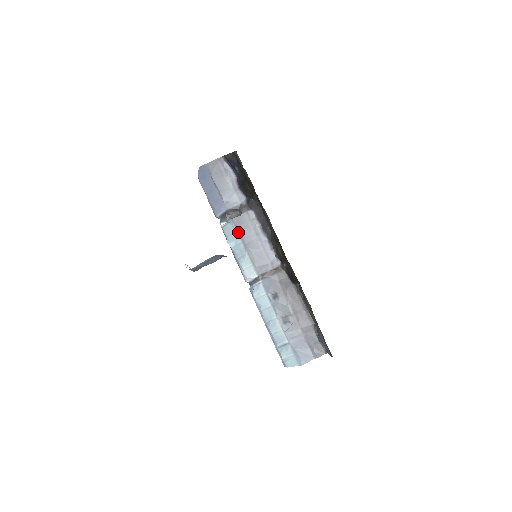
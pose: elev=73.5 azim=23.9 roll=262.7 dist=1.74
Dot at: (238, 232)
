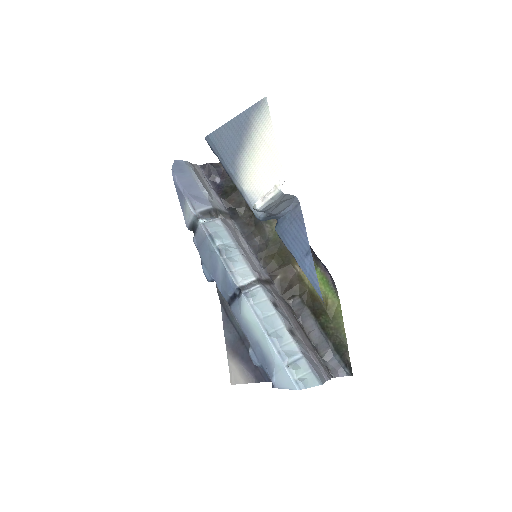
Dot at: (228, 231)
